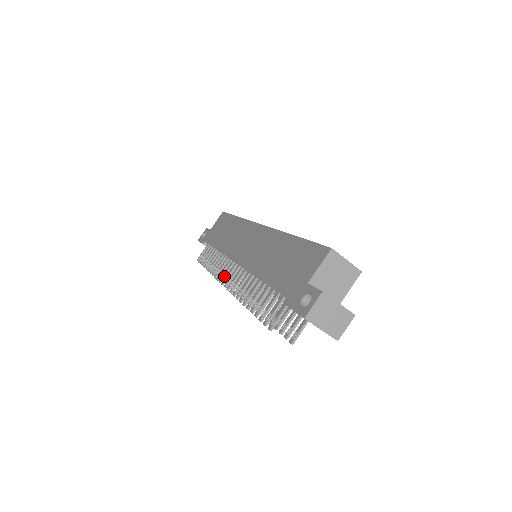
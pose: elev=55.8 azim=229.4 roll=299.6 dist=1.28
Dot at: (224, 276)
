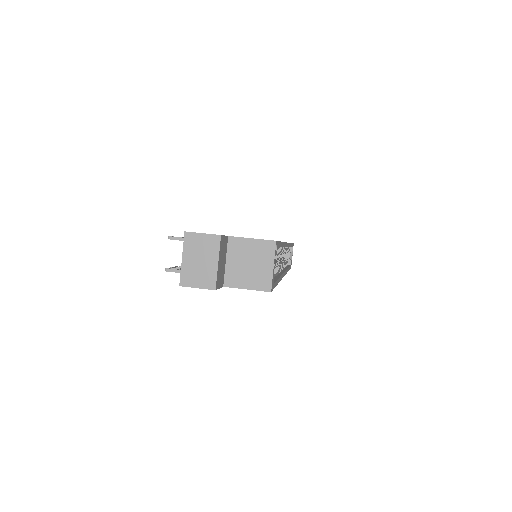
Dot at: occluded
